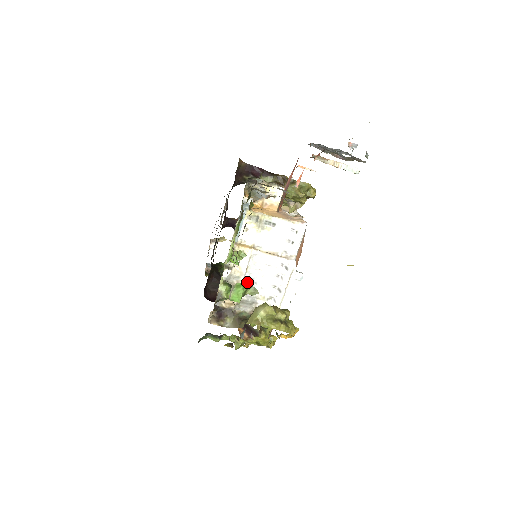
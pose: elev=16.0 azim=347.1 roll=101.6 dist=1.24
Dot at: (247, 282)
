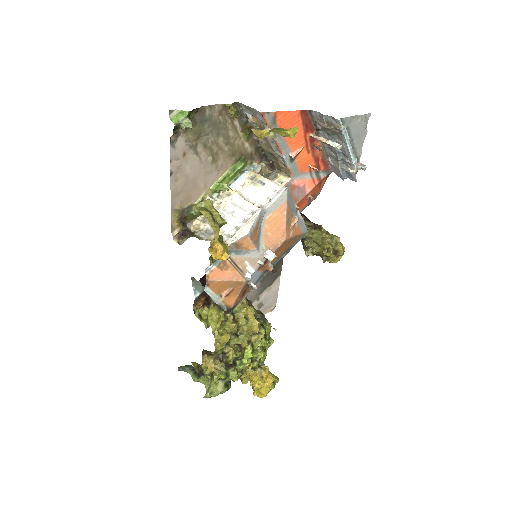
Dot at: (189, 117)
